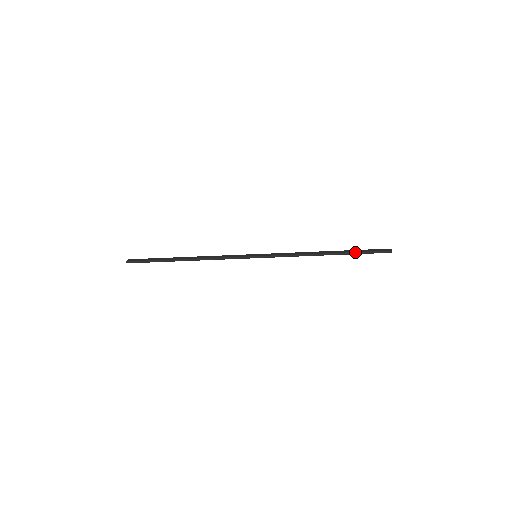
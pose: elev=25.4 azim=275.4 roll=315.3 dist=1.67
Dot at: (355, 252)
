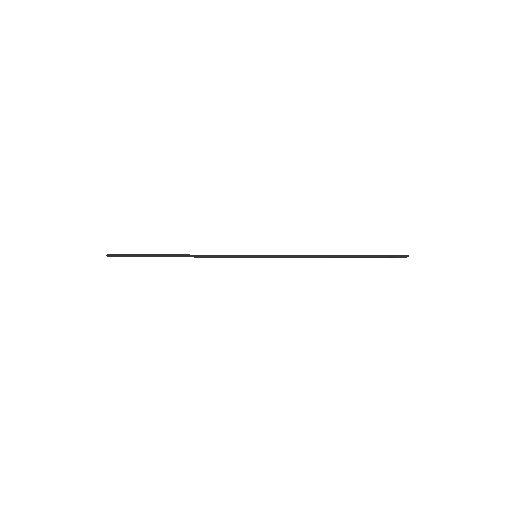
Dot at: occluded
